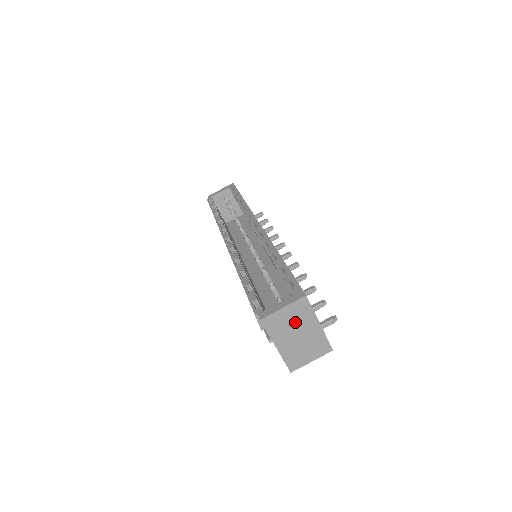
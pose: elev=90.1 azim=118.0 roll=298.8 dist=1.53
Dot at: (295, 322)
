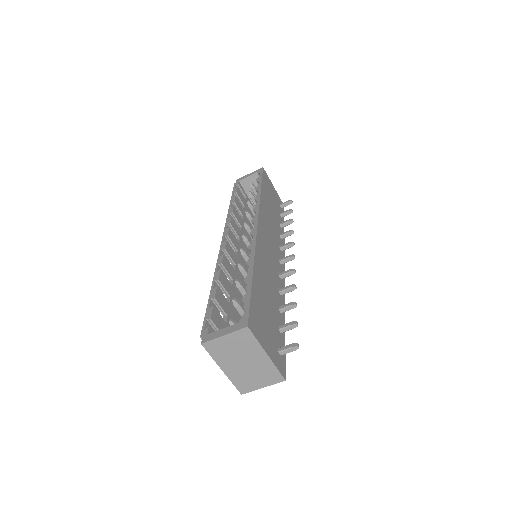
Dot at: (239, 350)
